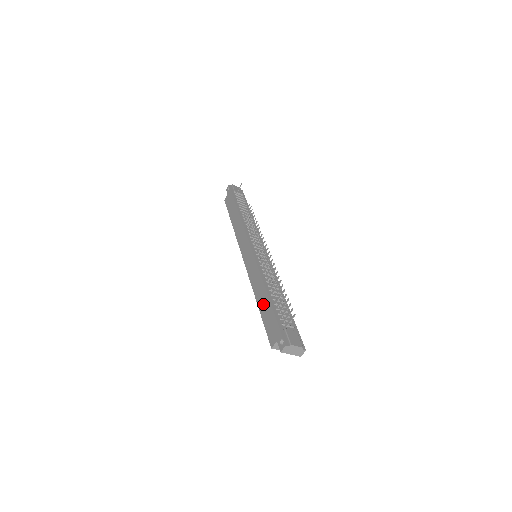
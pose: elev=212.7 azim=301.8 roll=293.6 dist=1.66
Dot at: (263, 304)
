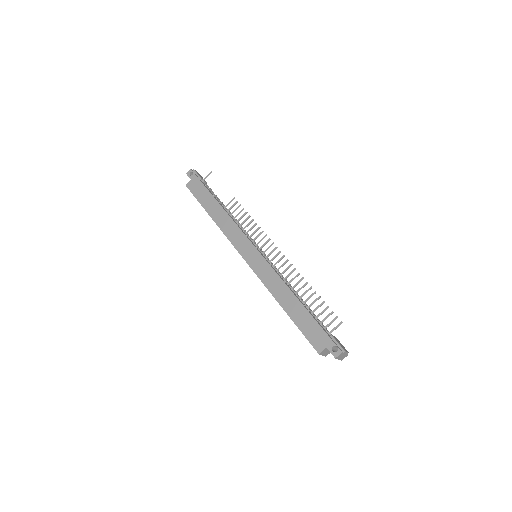
Dot at: (294, 309)
